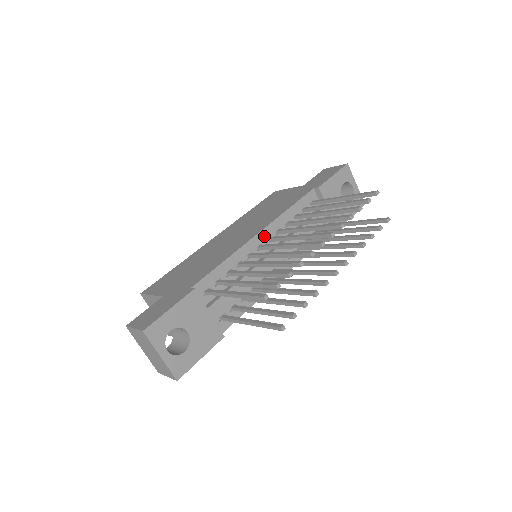
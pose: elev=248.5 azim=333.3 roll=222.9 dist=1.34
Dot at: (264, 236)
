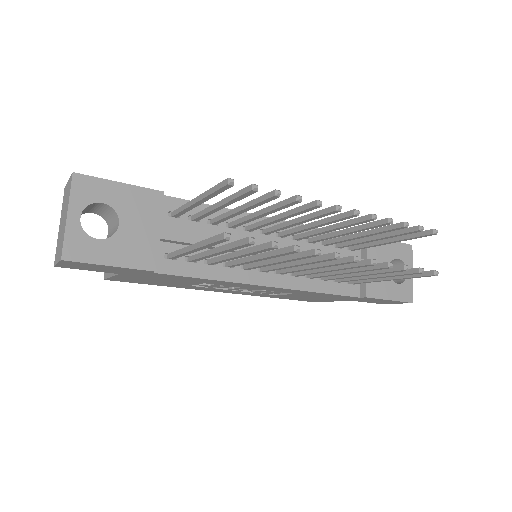
Dot at: occluded
